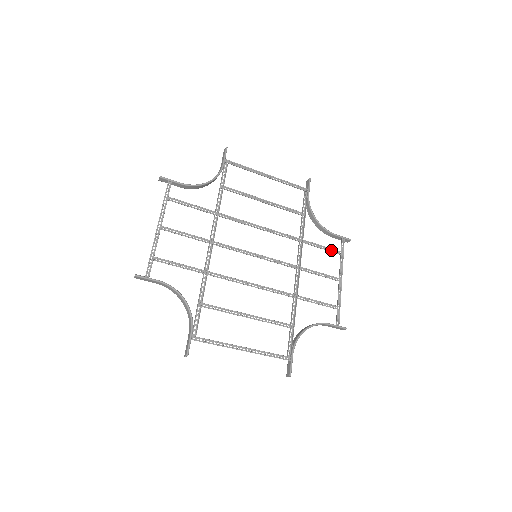
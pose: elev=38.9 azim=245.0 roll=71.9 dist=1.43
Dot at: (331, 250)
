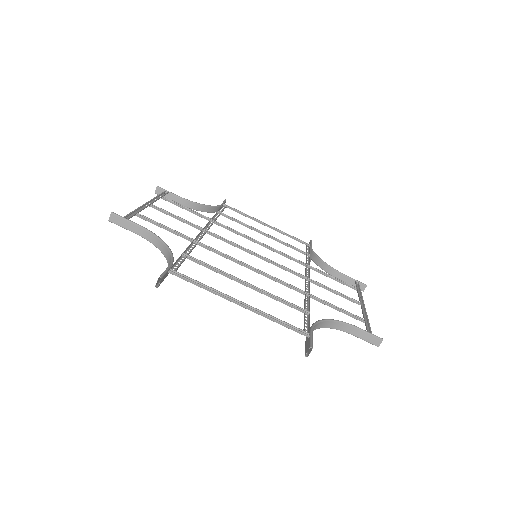
Dot at: (345, 284)
